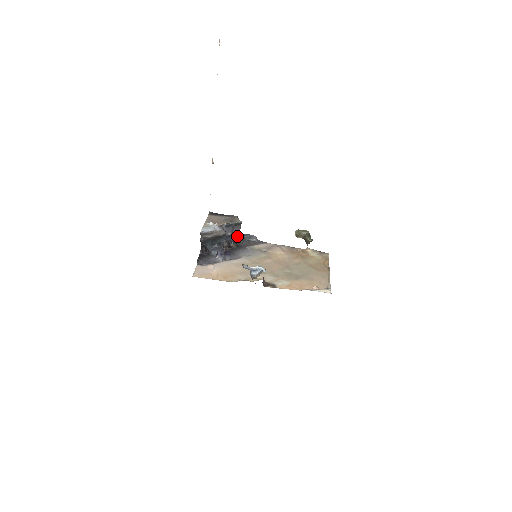
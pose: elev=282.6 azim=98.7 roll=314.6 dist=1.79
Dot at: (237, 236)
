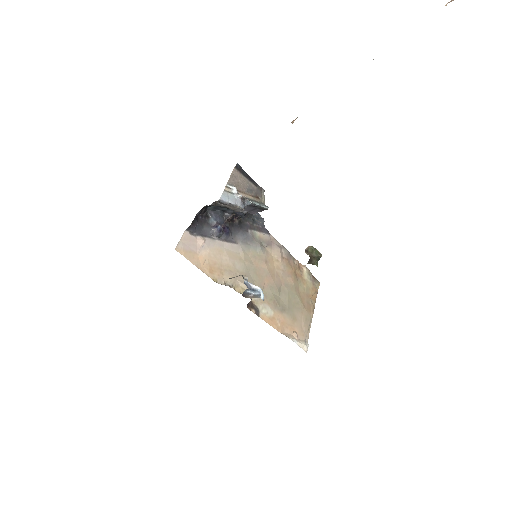
Dot at: occluded
